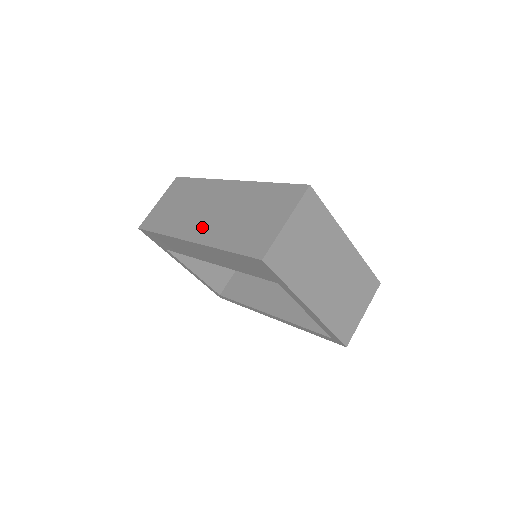
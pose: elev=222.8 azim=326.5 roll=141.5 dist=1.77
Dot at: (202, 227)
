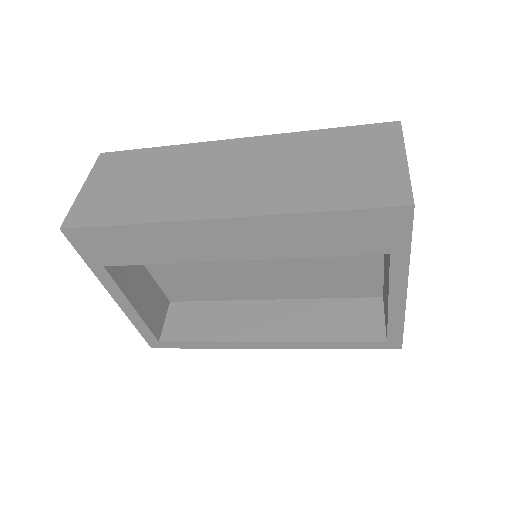
Dot at: (235, 196)
